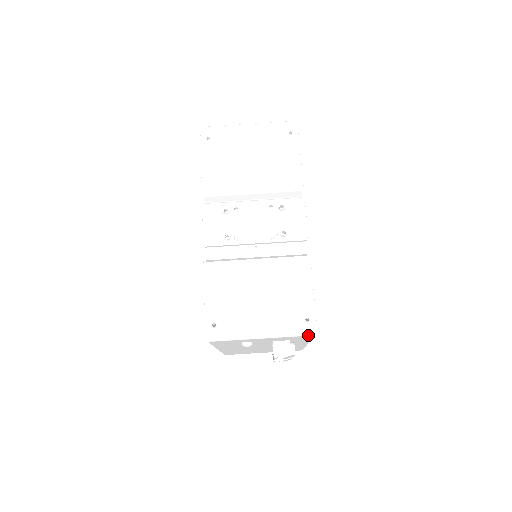
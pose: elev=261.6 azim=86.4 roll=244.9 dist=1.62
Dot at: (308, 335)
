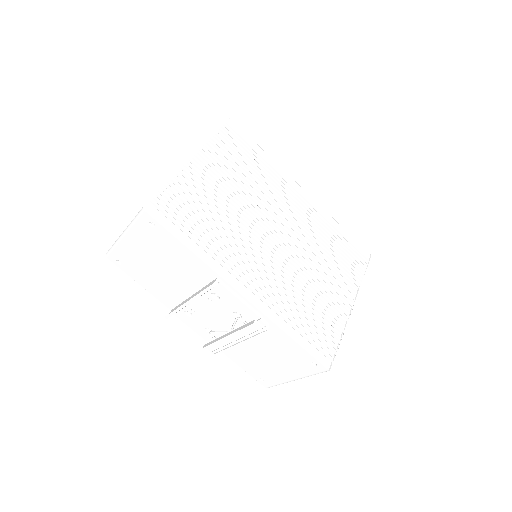
Dot at: occluded
